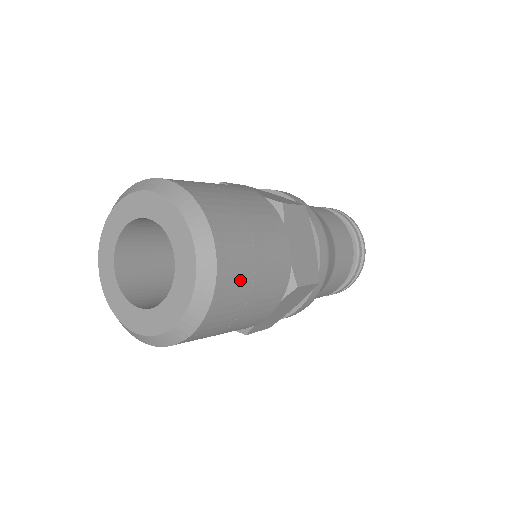
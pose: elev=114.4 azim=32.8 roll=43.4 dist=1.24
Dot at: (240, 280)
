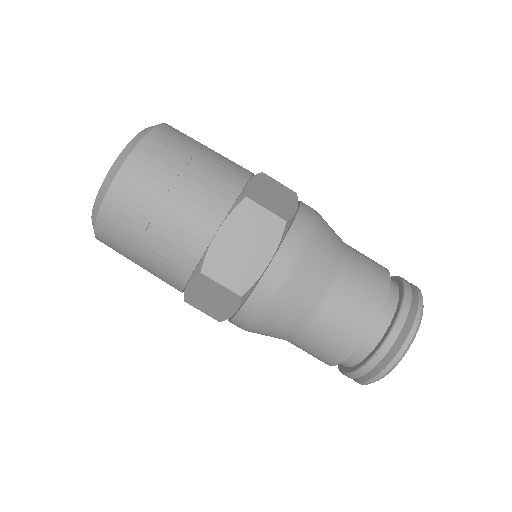
Dot at: (133, 214)
